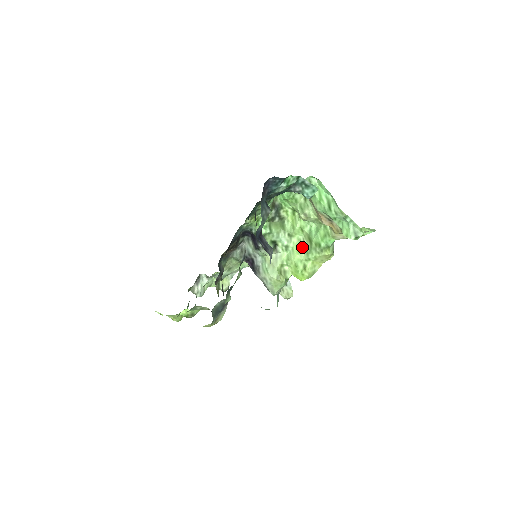
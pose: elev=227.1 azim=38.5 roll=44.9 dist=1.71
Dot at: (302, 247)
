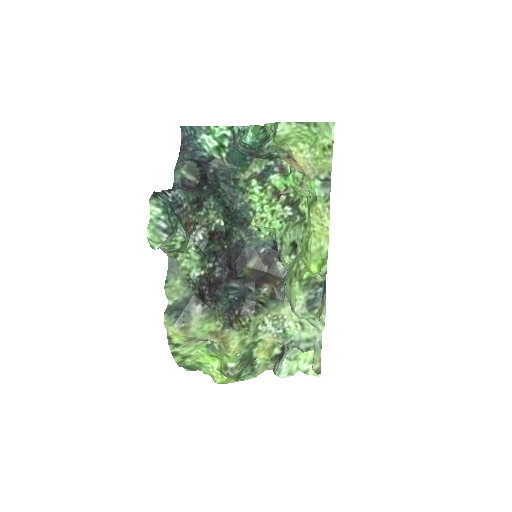
Dot at: occluded
